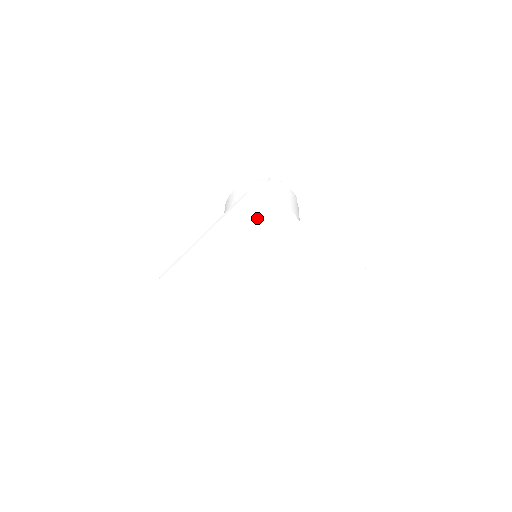
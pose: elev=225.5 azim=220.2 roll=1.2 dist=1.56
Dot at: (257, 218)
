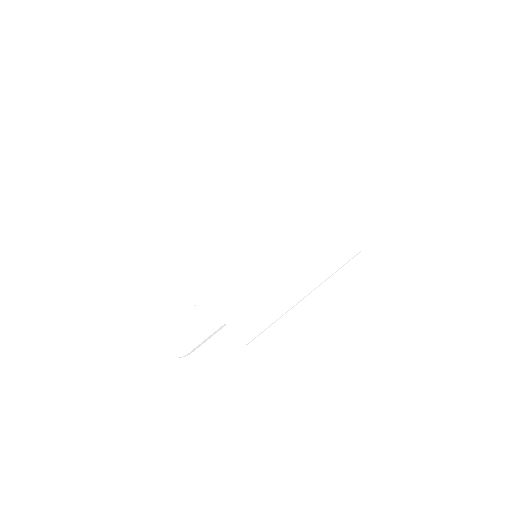
Dot at: (267, 173)
